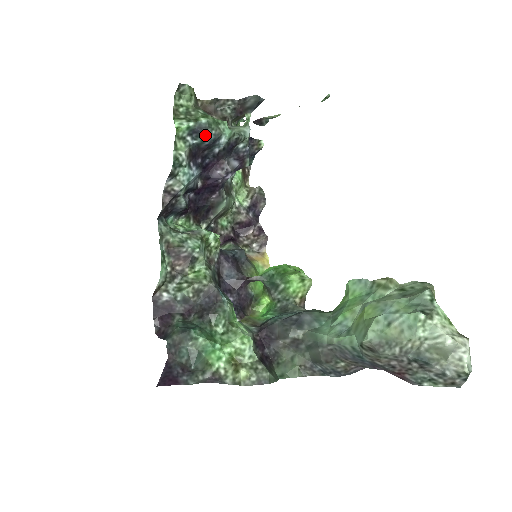
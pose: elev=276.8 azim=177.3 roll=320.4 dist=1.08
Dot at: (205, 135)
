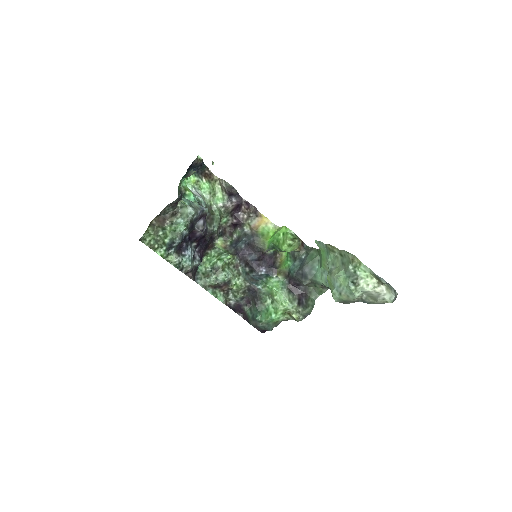
Dot at: (175, 244)
